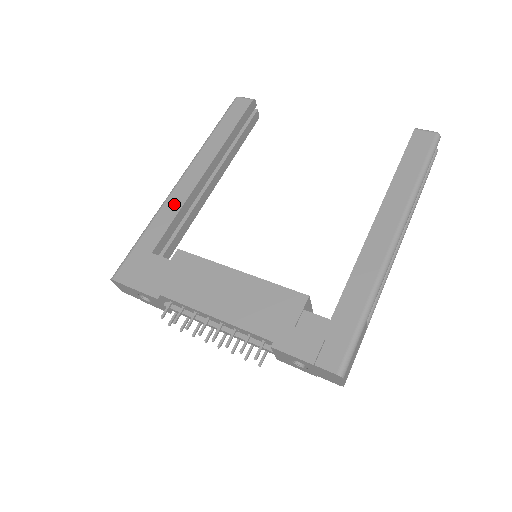
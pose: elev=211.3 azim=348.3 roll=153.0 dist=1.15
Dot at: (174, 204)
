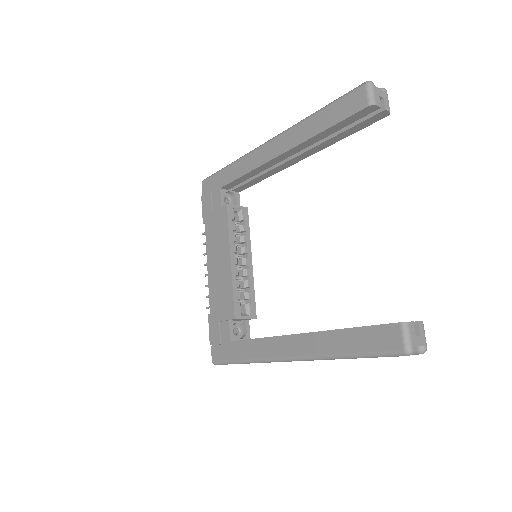
Dot at: (249, 163)
